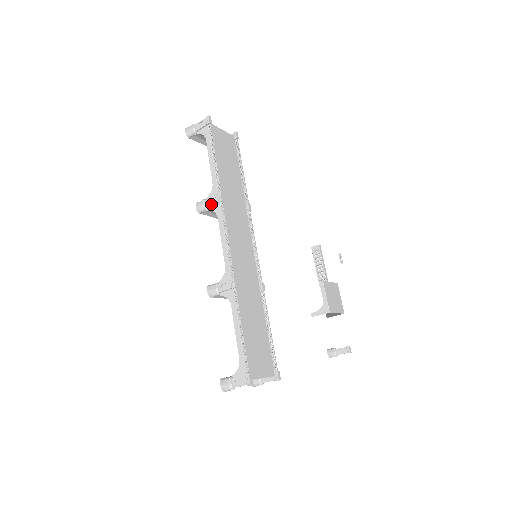
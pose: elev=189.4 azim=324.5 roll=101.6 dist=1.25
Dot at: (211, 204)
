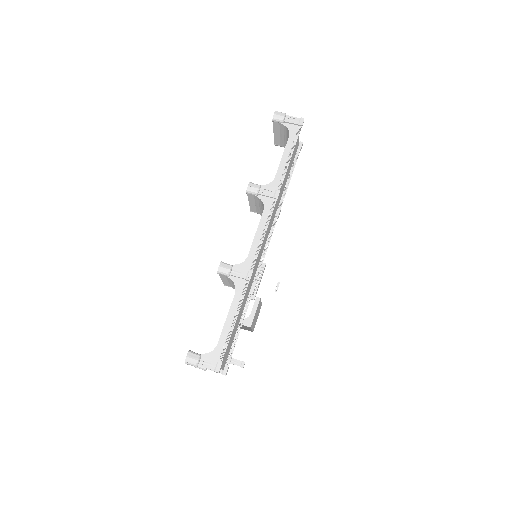
Dot at: (265, 194)
